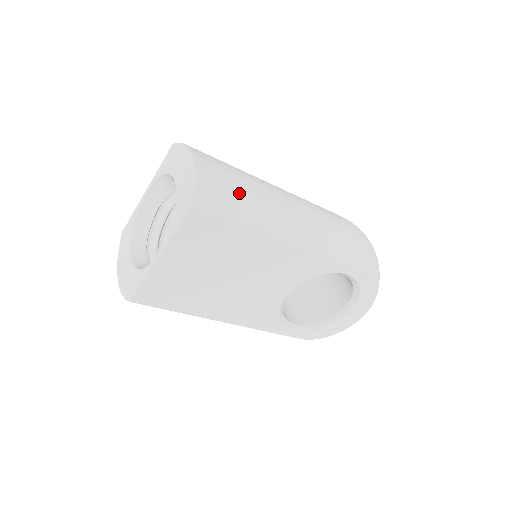
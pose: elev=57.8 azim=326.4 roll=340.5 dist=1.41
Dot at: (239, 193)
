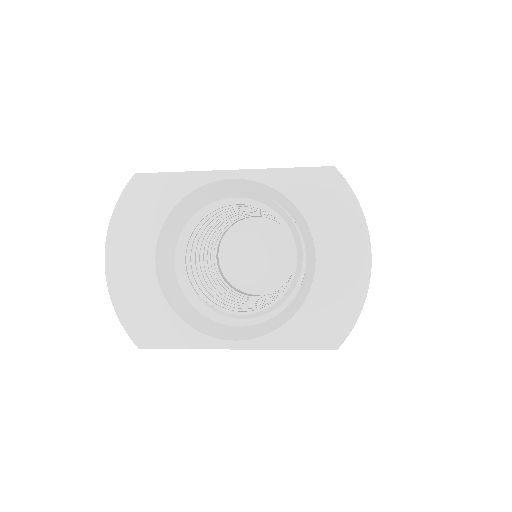
Dot at: occluded
